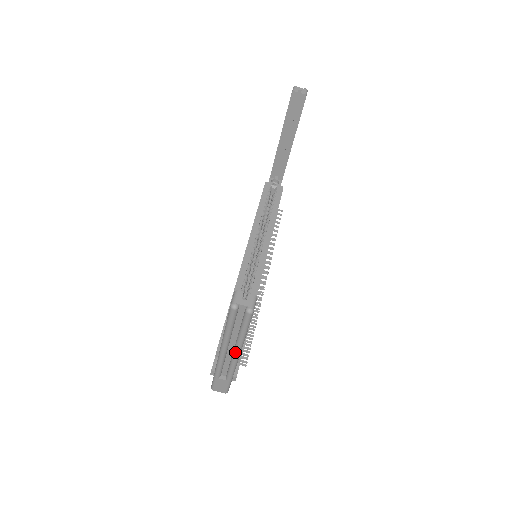
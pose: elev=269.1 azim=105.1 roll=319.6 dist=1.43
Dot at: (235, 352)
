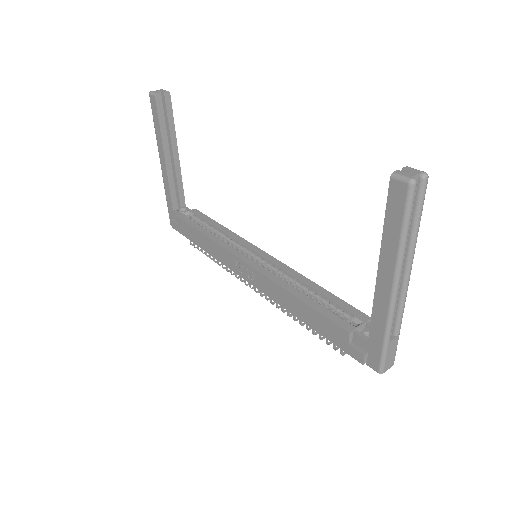
Dot at: (409, 270)
